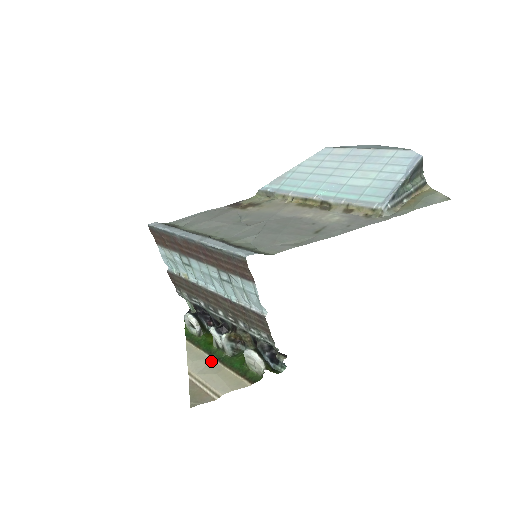
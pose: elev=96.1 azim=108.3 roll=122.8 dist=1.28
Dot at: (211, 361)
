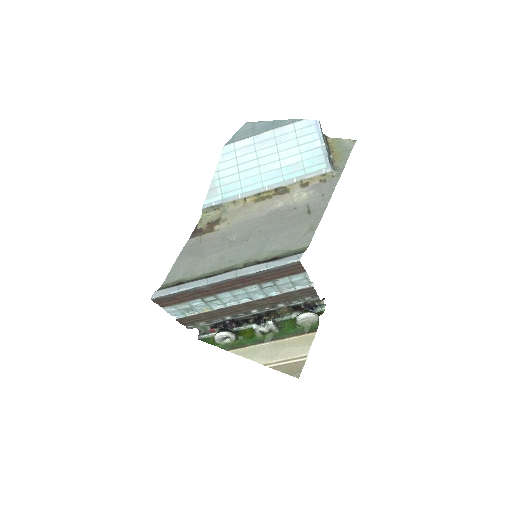
Dot at: (268, 345)
